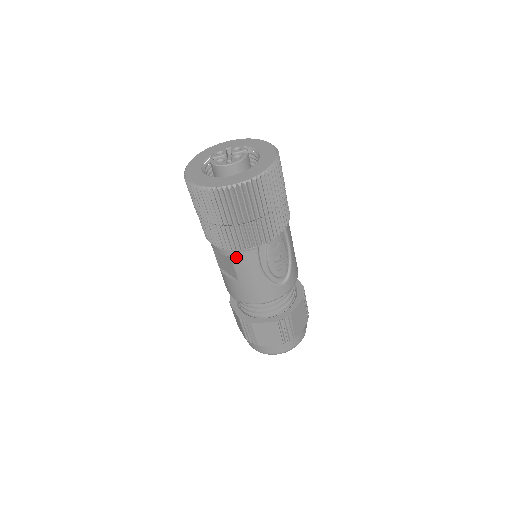
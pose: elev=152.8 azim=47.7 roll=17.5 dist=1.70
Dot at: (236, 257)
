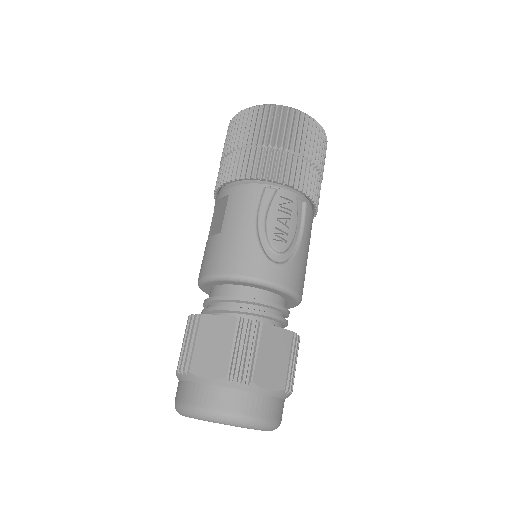
Dot at: (235, 194)
